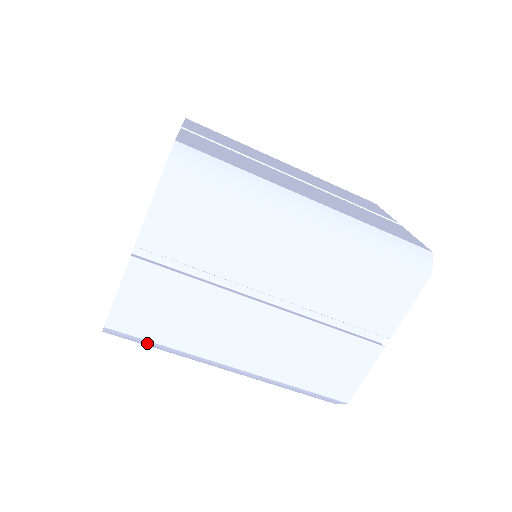
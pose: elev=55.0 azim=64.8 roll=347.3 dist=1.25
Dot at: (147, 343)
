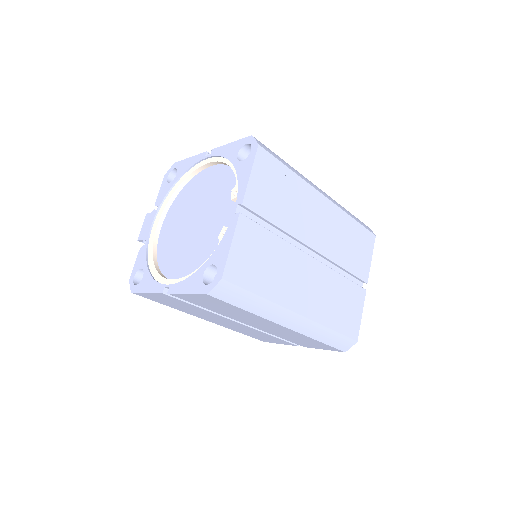
Dot at: (244, 298)
